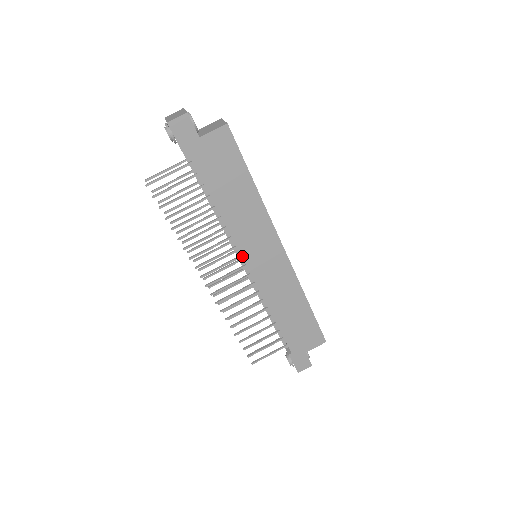
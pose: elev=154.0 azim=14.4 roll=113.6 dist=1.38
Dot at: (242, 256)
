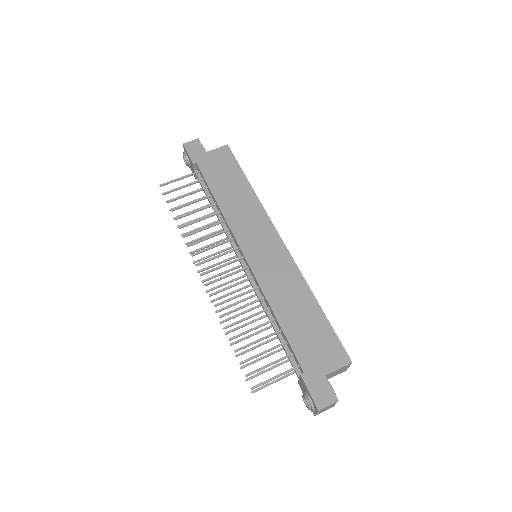
Dot at: (238, 242)
